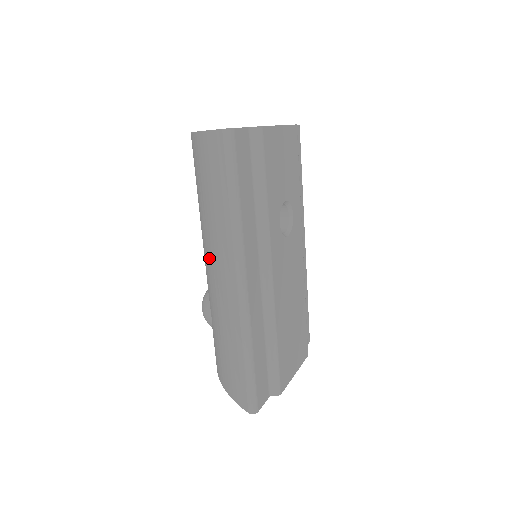
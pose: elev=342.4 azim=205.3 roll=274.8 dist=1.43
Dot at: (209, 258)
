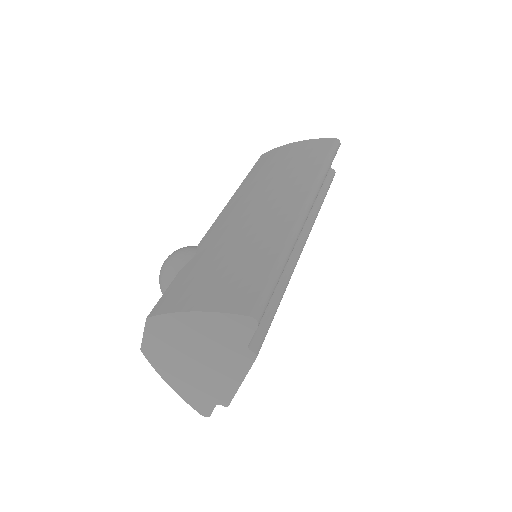
Dot at: (250, 201)
